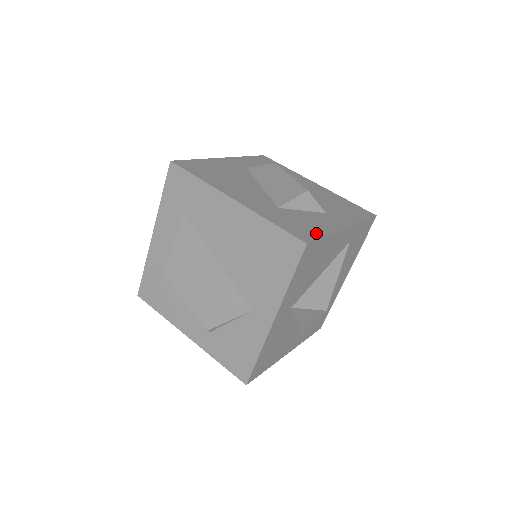
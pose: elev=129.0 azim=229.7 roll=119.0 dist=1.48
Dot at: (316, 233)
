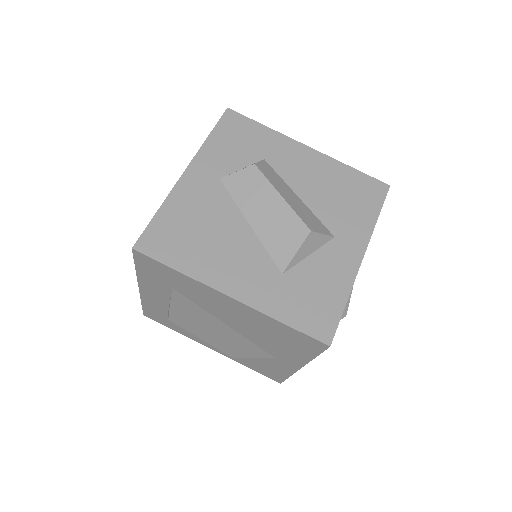
Dot at: (334, 308)
